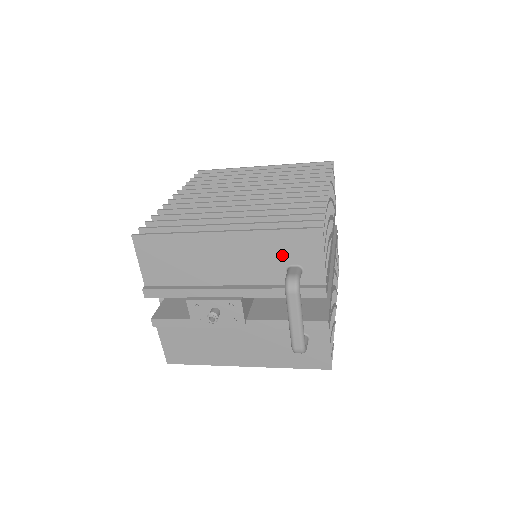
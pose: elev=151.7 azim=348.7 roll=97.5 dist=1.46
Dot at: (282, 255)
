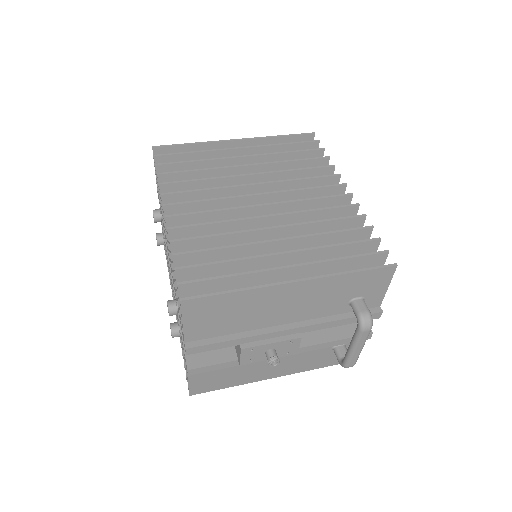
Dot at: (350, 292)
